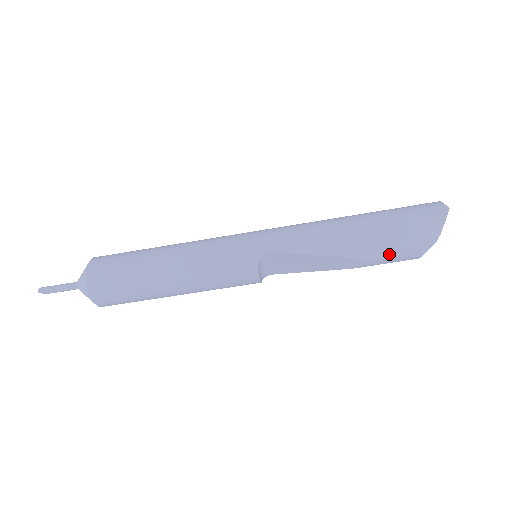
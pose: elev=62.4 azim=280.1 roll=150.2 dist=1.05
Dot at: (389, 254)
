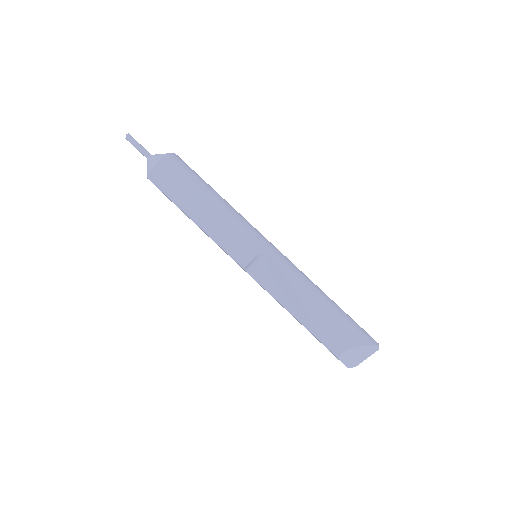
Dot at: (327, 332)
